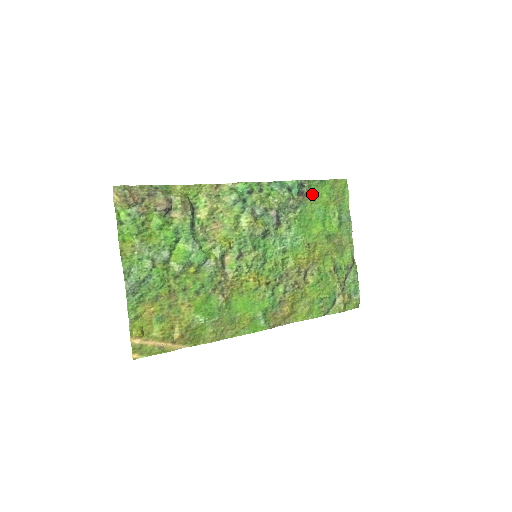
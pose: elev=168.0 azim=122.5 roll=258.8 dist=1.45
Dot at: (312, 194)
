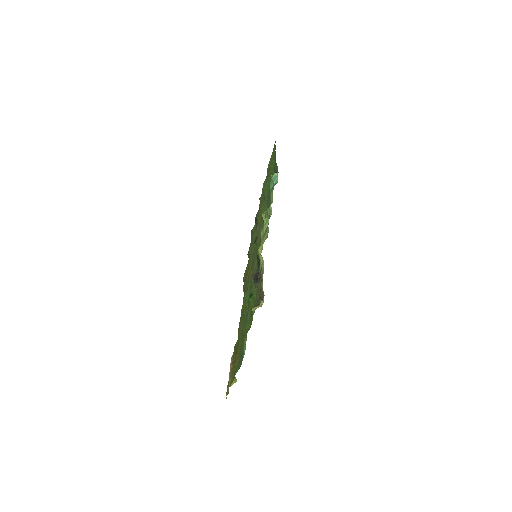
Dot at: (272, 173)
